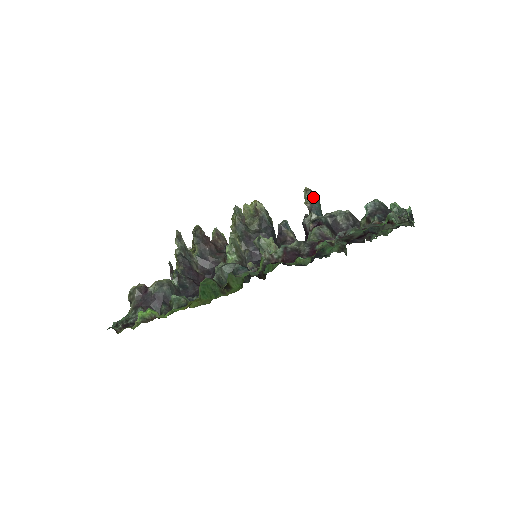
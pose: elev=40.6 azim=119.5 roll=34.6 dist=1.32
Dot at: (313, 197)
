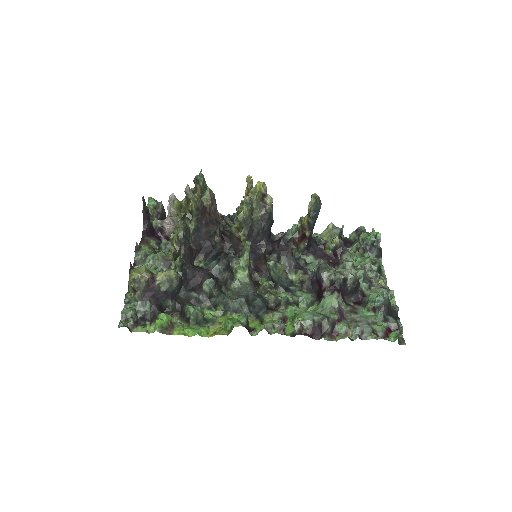
Dot at: (318, 205)
